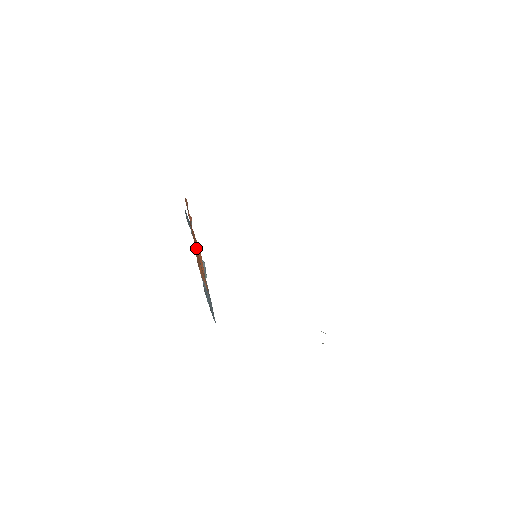
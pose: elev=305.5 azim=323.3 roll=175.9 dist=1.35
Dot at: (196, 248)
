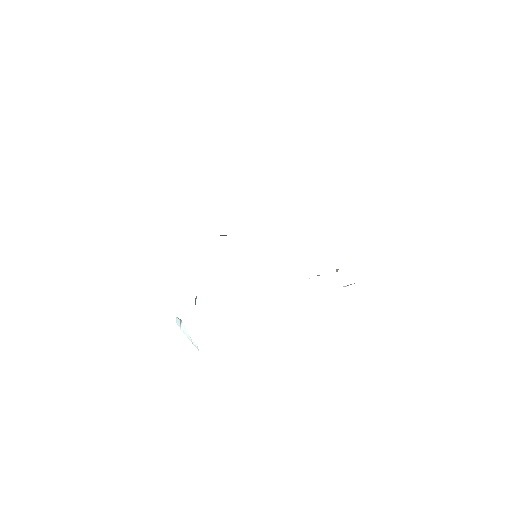
Dot at: occluded
